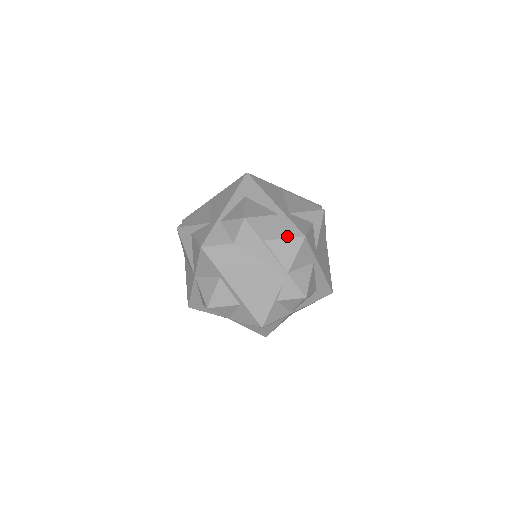
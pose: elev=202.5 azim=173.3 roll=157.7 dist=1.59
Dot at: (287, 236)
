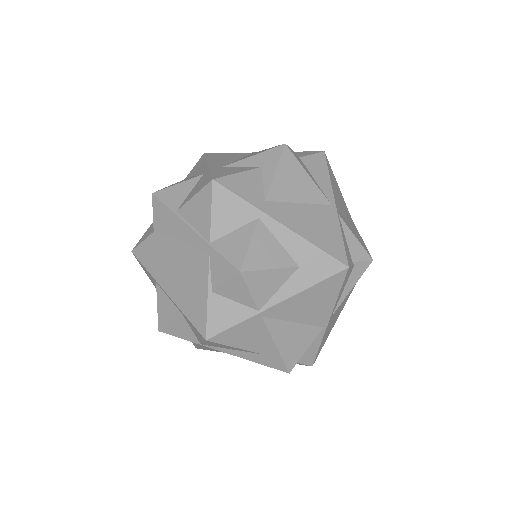
Dot at: (197, 192)
